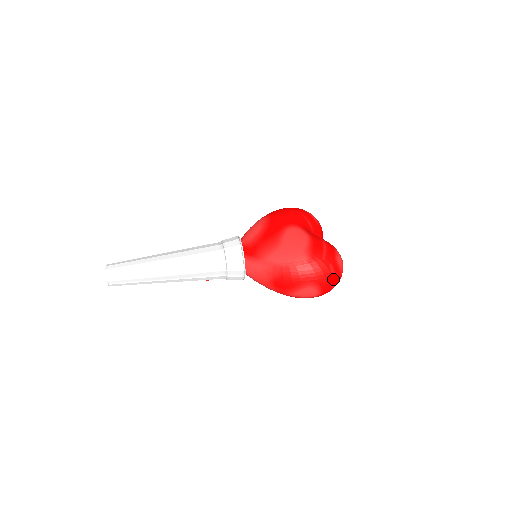
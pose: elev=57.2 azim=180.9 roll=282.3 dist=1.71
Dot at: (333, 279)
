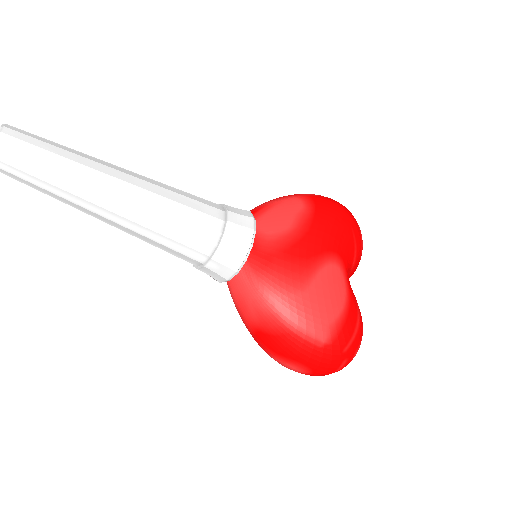
Dot at: occluded
